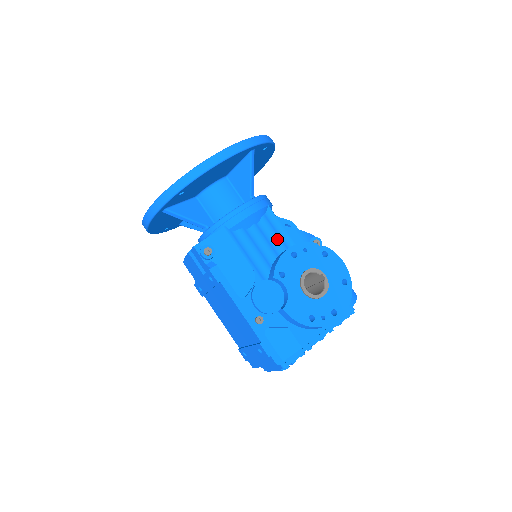
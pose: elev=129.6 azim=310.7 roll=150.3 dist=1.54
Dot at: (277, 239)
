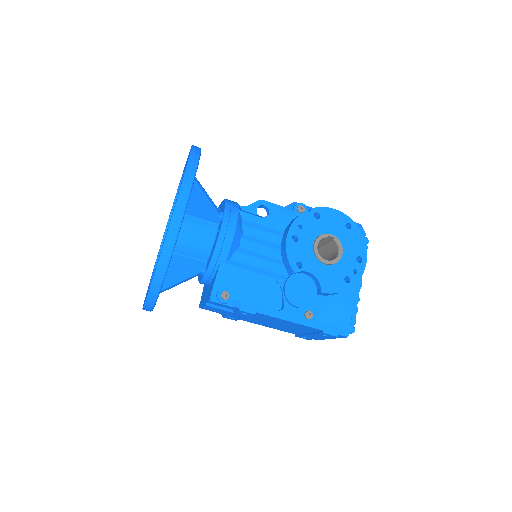
Dot at: (269, 234)
